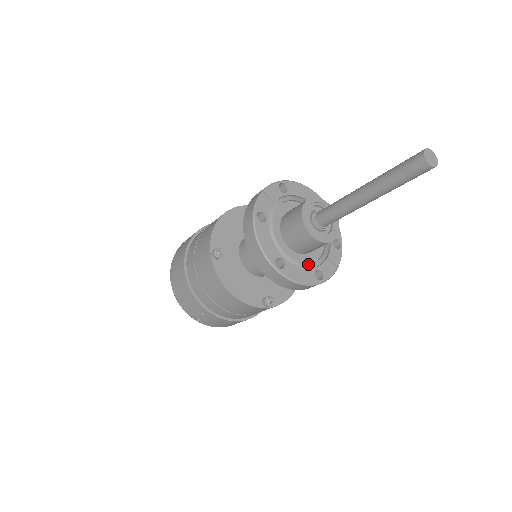
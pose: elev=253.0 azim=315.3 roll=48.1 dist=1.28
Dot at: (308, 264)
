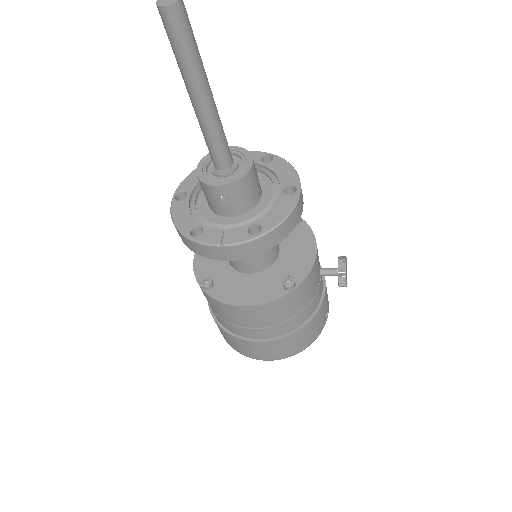
Dot at: (203, 218)
